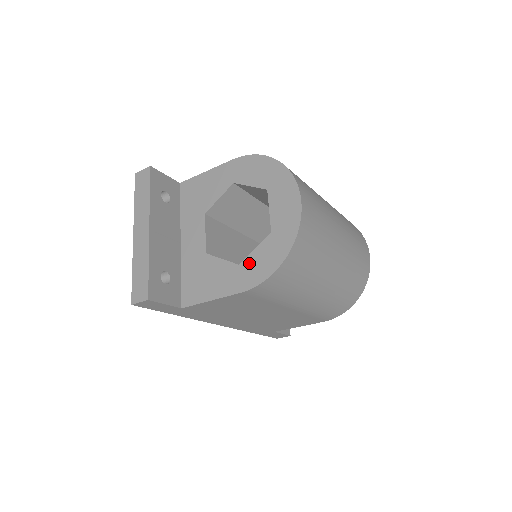
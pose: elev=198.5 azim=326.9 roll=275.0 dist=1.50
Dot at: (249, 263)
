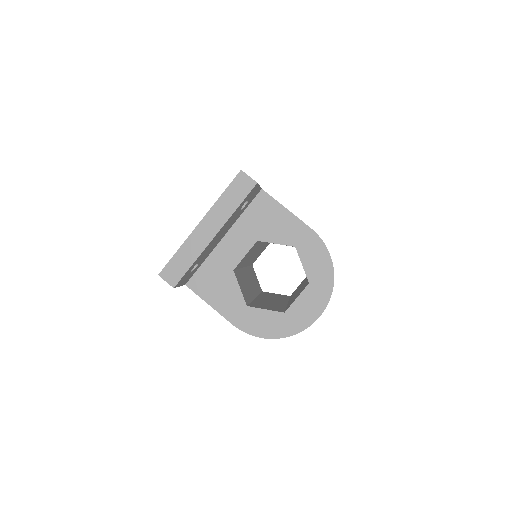
Dot at: (254, 314)
